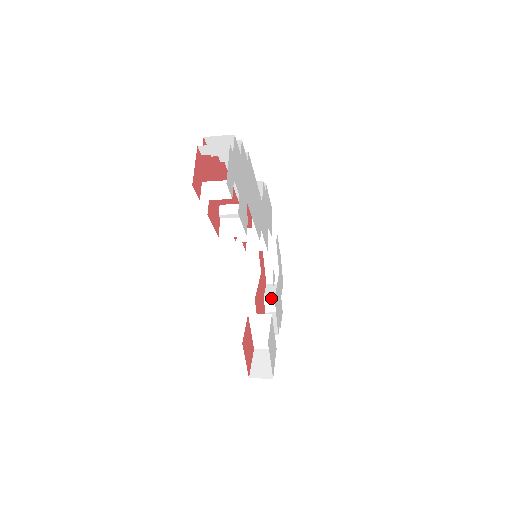
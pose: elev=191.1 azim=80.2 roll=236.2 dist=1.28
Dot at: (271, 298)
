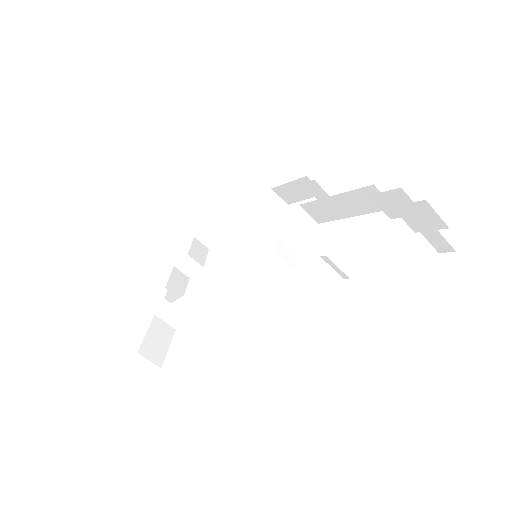
Dot at: (194, 261)
